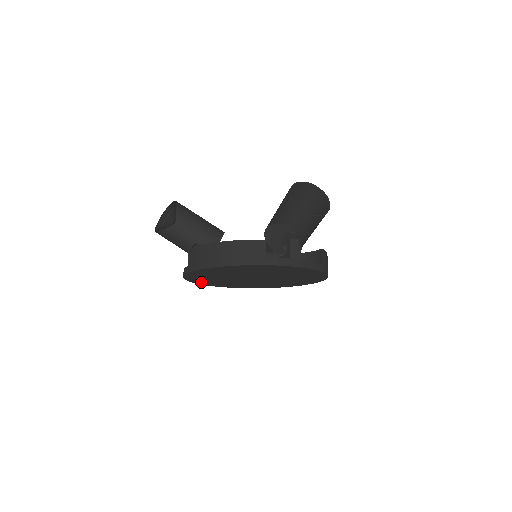
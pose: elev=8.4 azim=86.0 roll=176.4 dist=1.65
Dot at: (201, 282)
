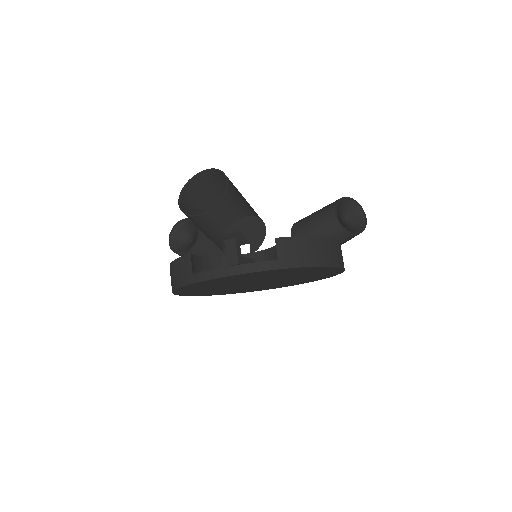
Dot at: (238, 292)
